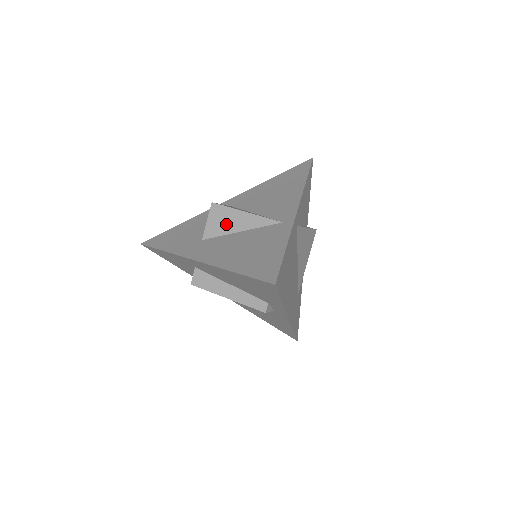
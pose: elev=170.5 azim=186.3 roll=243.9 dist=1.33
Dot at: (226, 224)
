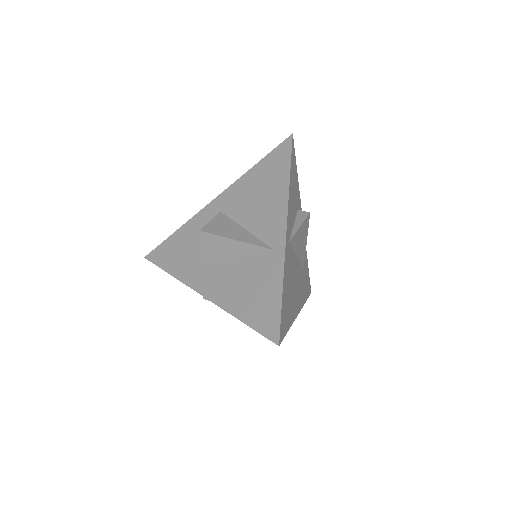
Dot at: (220, 250)
